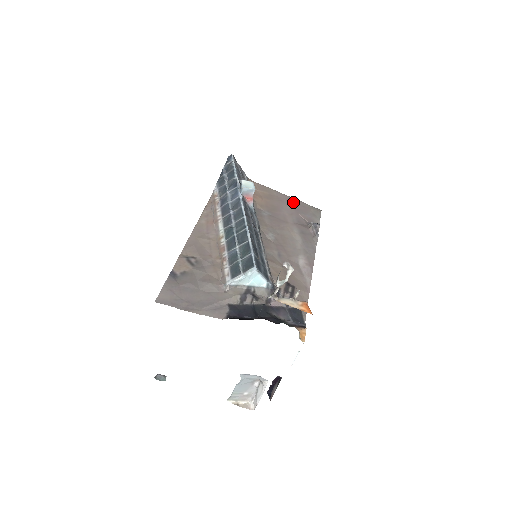
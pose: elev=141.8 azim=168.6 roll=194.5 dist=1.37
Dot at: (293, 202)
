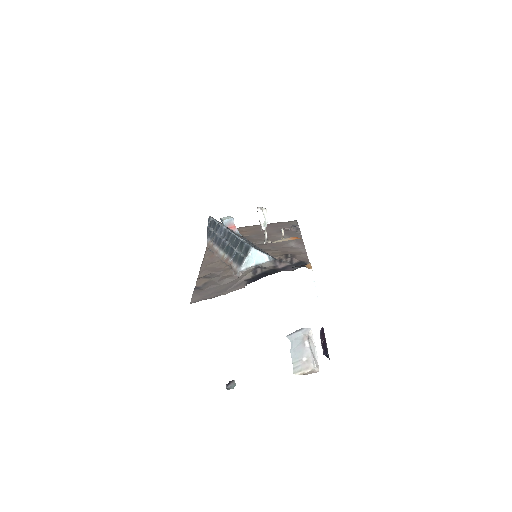
Dot at: (272, 225)
